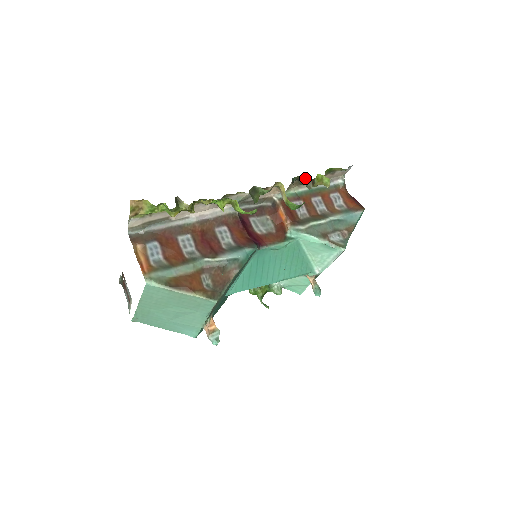
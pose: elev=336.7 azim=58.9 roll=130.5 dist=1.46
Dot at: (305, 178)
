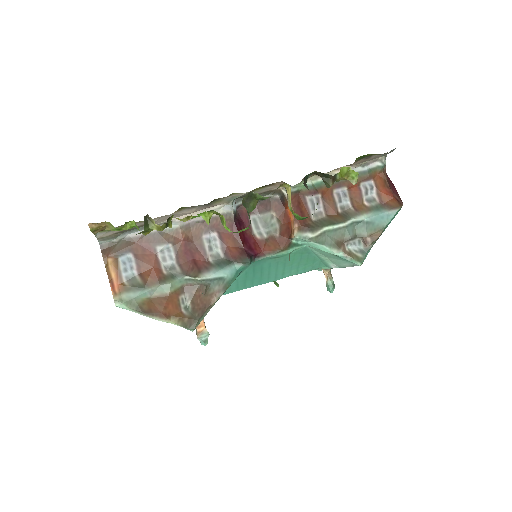
Dot at: (323, 174)
